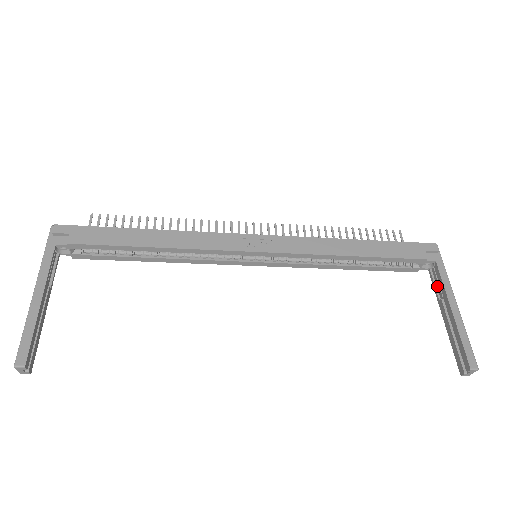
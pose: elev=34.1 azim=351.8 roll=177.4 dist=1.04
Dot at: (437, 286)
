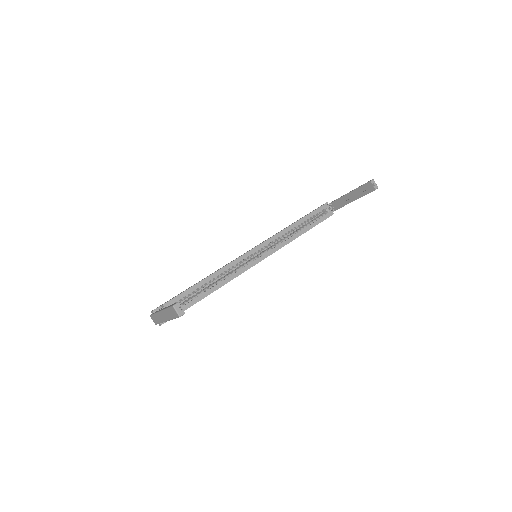
Dot at: (341, 205)
